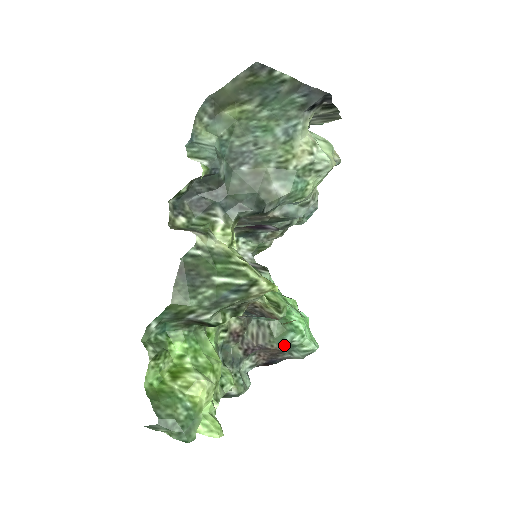
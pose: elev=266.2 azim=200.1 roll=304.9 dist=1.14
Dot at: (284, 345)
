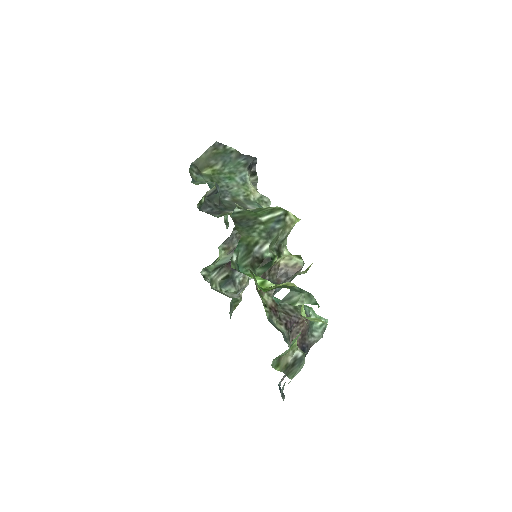
Dot at: (308, 315)
